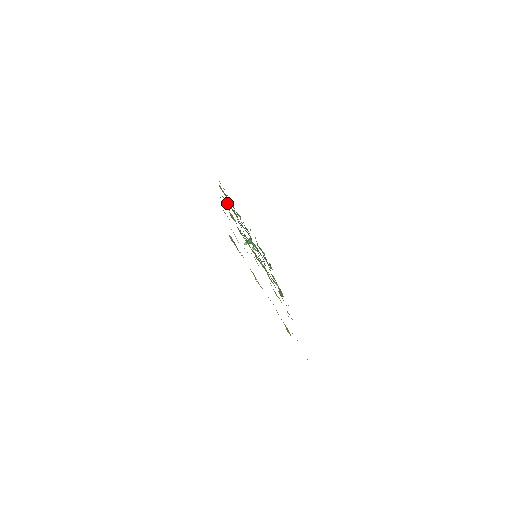
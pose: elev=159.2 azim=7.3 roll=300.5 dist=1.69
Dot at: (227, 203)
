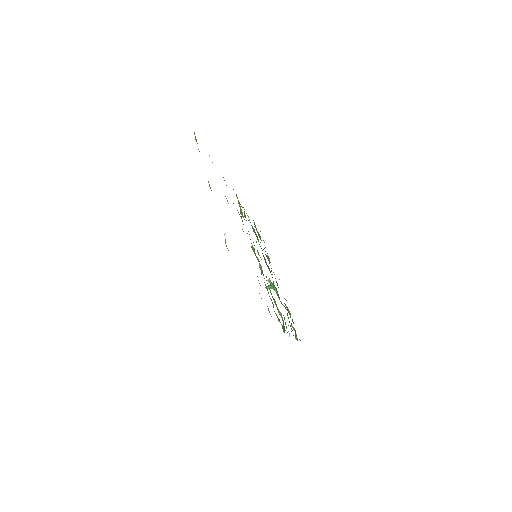
Dot at: (251, 225)
